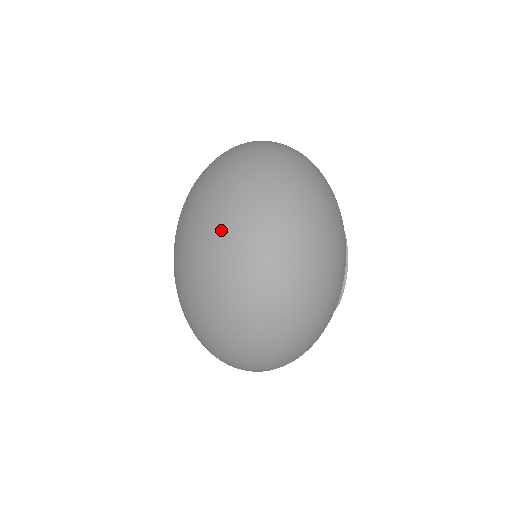
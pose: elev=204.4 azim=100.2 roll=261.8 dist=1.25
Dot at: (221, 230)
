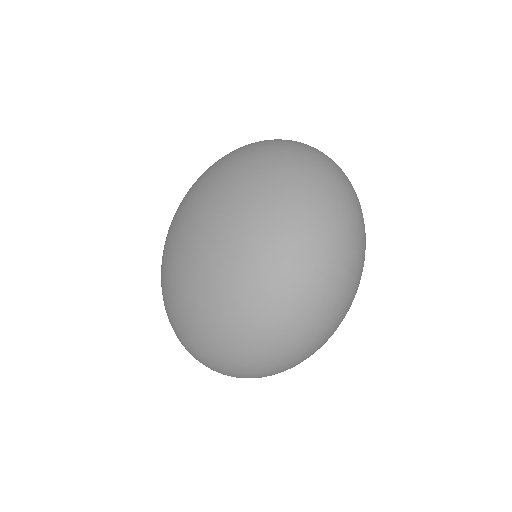
Dot at: (263, 145)
